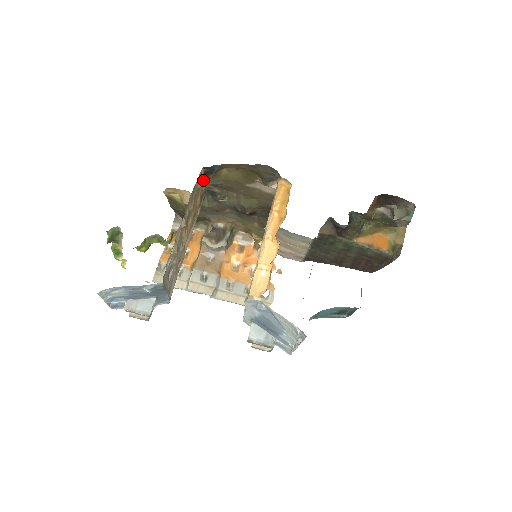
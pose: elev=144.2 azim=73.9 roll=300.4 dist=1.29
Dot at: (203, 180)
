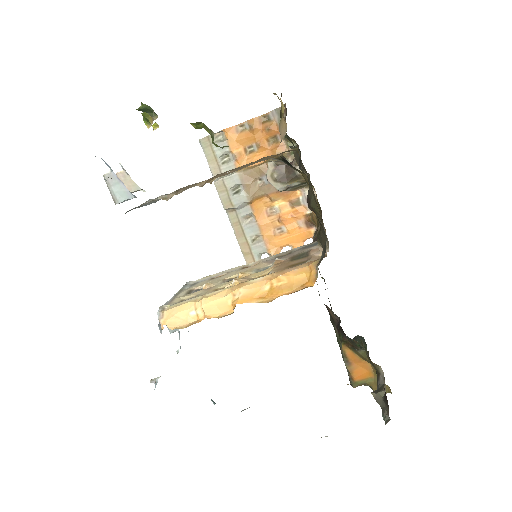
Dot at: (277, 159)
